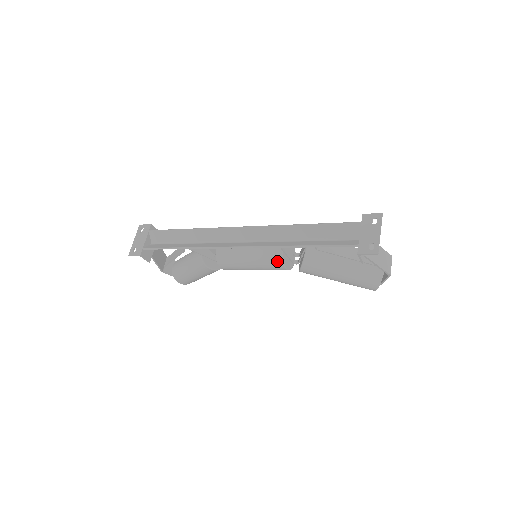
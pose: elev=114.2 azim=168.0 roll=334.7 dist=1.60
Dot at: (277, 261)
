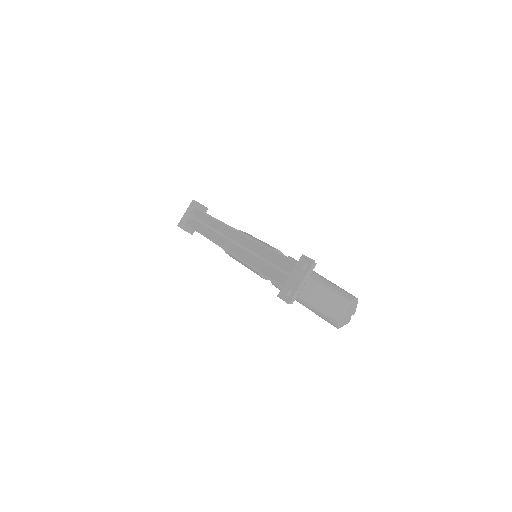
Dot at: occluded
